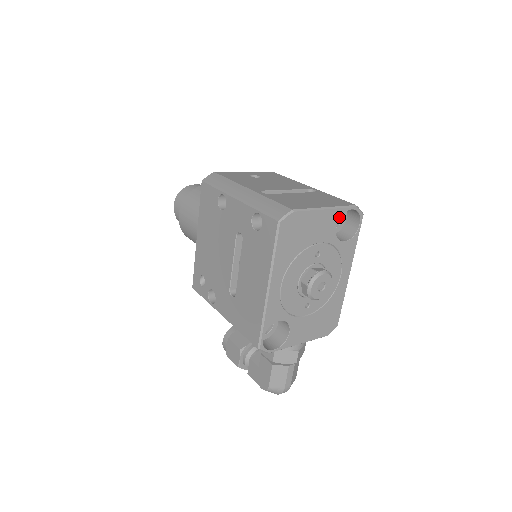
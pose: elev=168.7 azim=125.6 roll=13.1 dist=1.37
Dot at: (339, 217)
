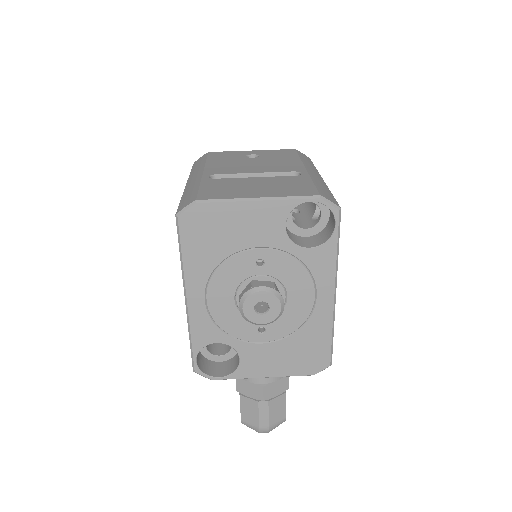
Dot at: (288, 212)
